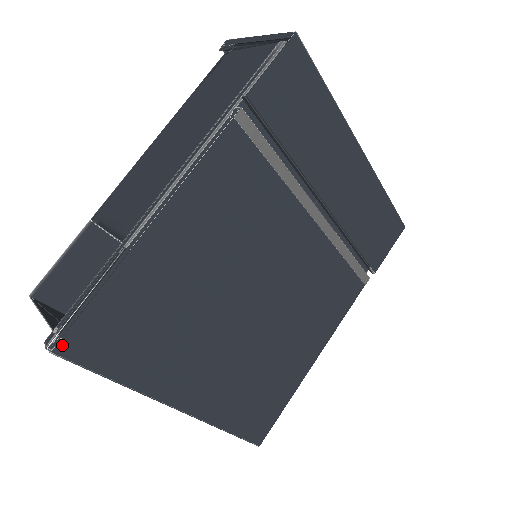
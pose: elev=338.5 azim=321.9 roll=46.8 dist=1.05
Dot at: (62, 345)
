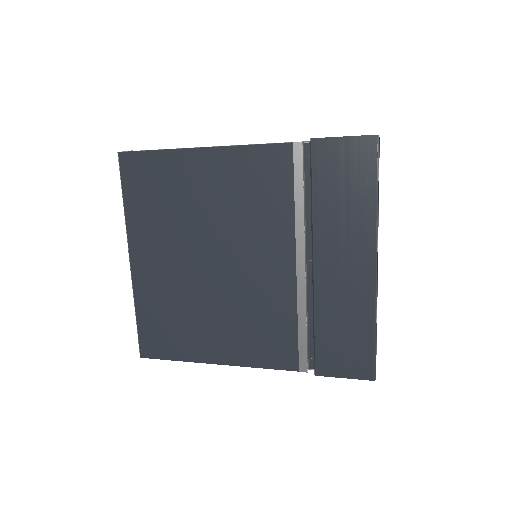
Dot at: (124, 155)
